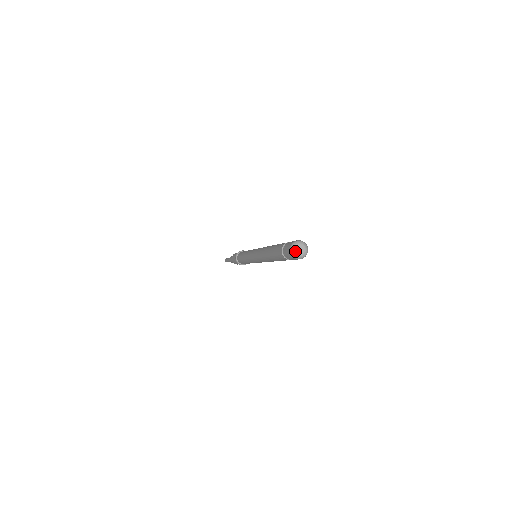
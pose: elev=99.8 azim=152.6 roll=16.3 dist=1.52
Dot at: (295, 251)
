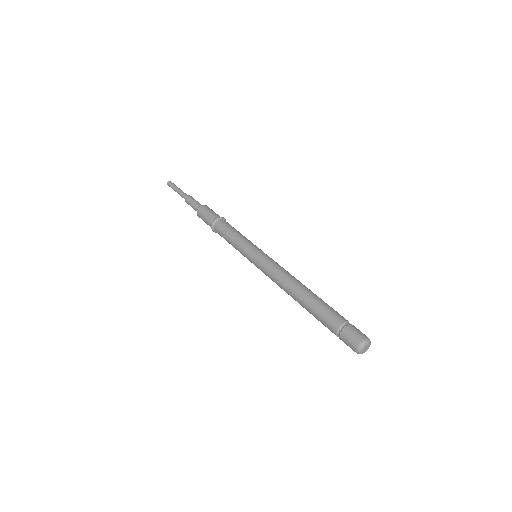
Dot at: (362, 351)
